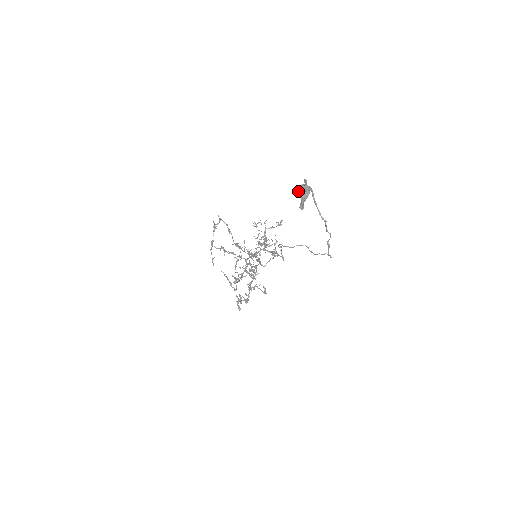
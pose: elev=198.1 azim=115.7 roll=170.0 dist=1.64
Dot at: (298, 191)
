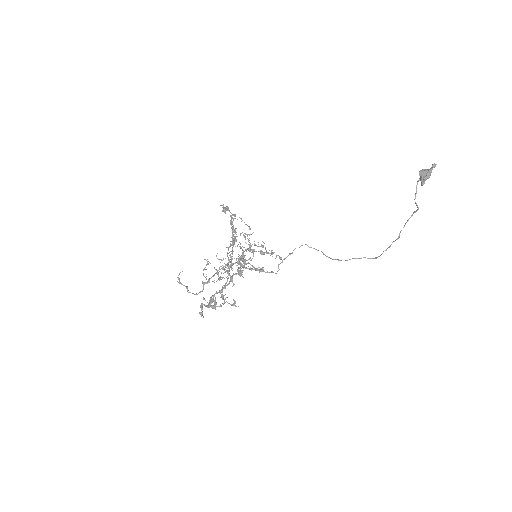
Dot at: (421, 172)
